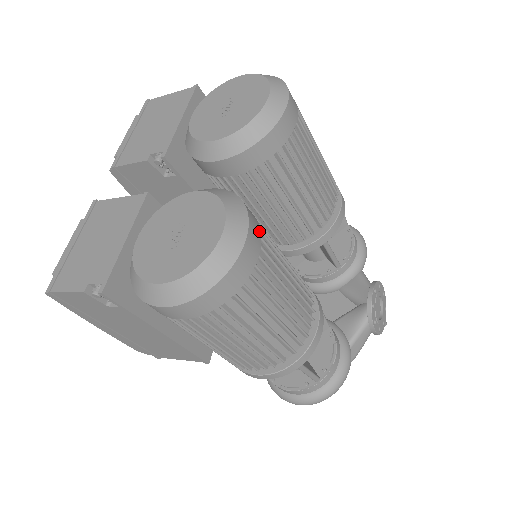
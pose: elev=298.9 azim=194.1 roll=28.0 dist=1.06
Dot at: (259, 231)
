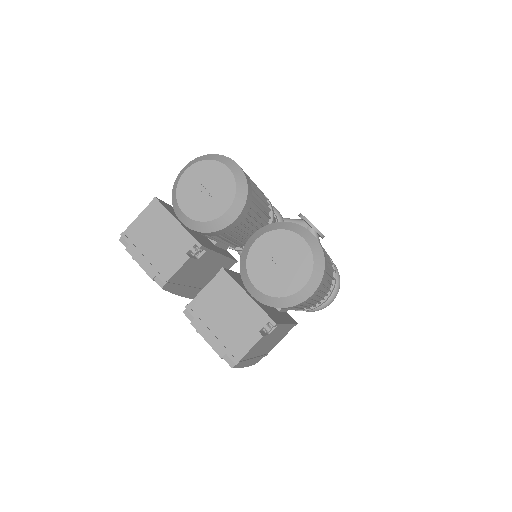
Dot at: occluded
